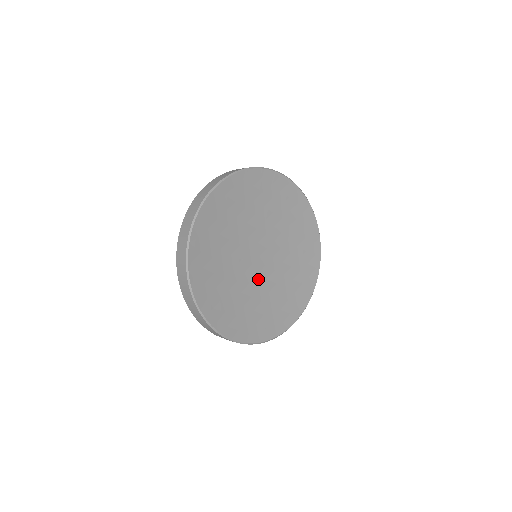
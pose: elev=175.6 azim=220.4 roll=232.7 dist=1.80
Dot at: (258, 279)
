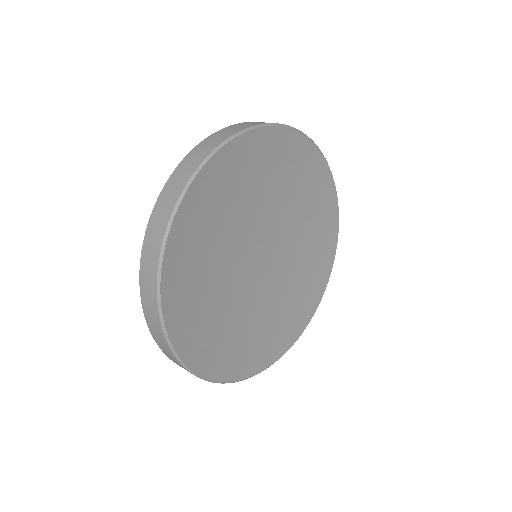
Dot at: (273, 279)
